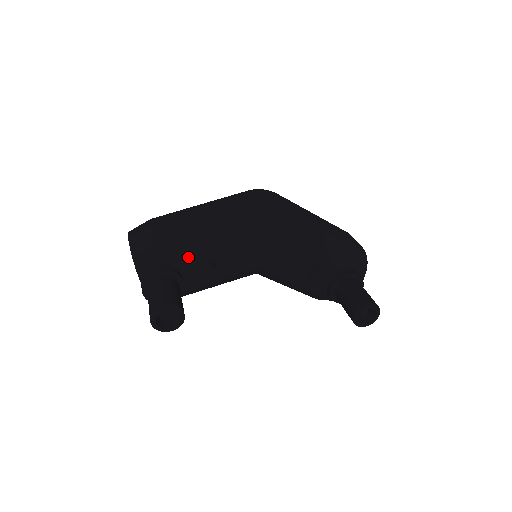
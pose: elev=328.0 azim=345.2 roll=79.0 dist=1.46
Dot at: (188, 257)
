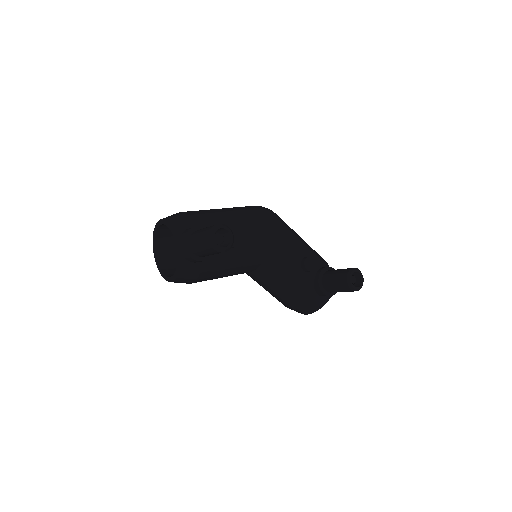
Dot at: occluded
